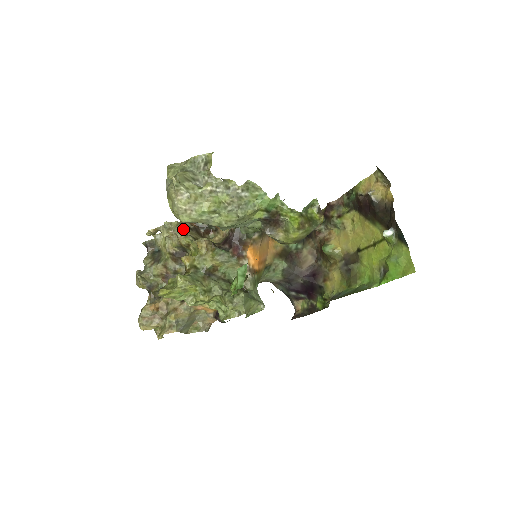
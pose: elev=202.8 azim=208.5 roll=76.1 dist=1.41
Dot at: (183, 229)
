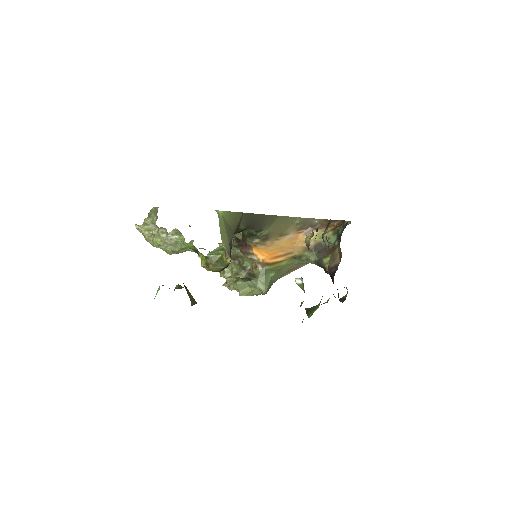
Dot at: occluded
